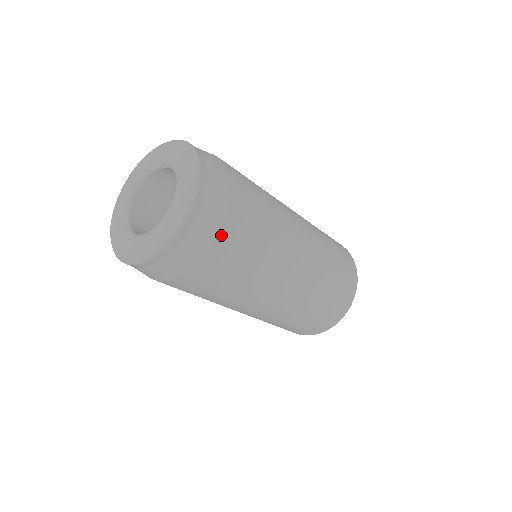
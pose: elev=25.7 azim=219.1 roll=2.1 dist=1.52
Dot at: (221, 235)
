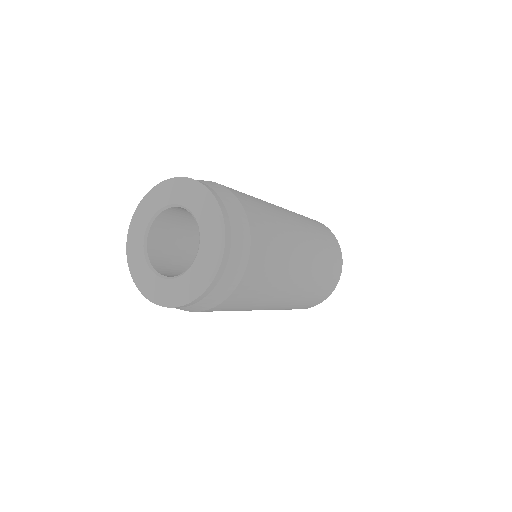
Dot at: (250, 255)
